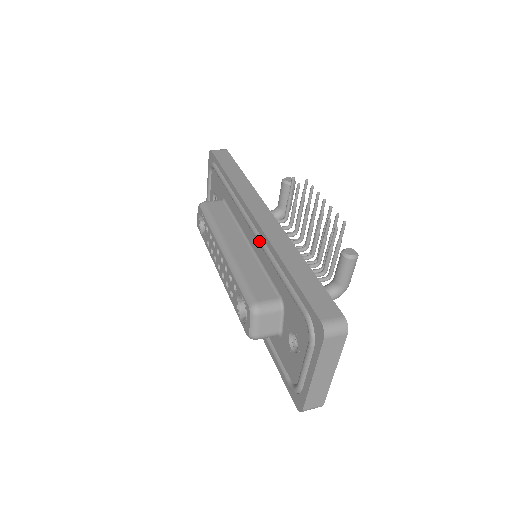
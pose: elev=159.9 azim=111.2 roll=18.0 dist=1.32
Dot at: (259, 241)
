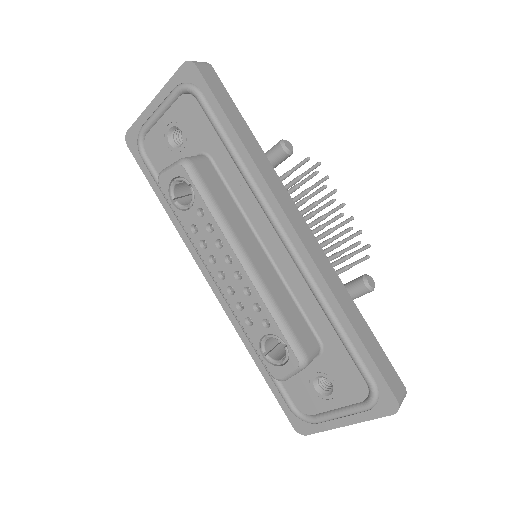
Dot at: (304, 271)
